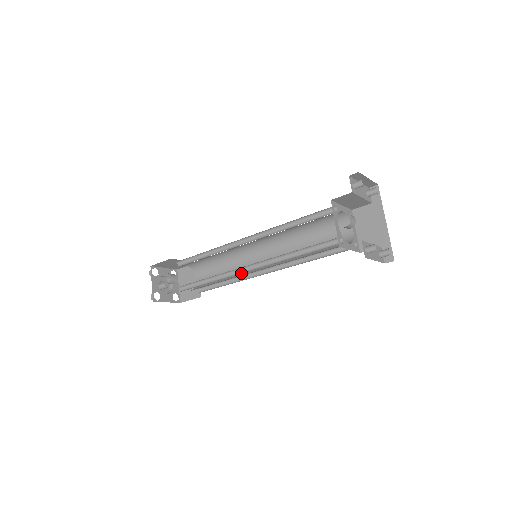
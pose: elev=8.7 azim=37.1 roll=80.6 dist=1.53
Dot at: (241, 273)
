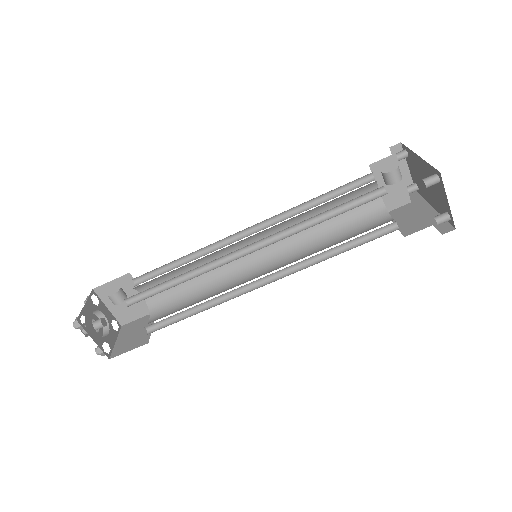
Dot at: (234, 259)
